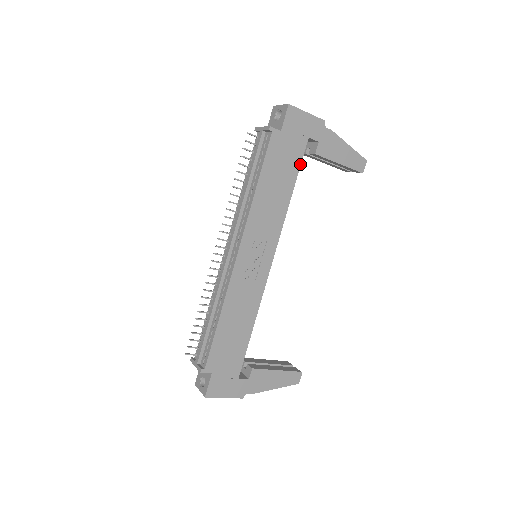
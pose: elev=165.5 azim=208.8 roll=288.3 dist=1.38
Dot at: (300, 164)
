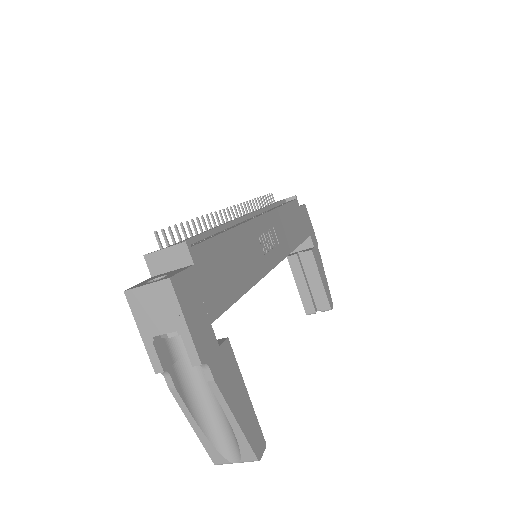
Dot at: (304, 240)
